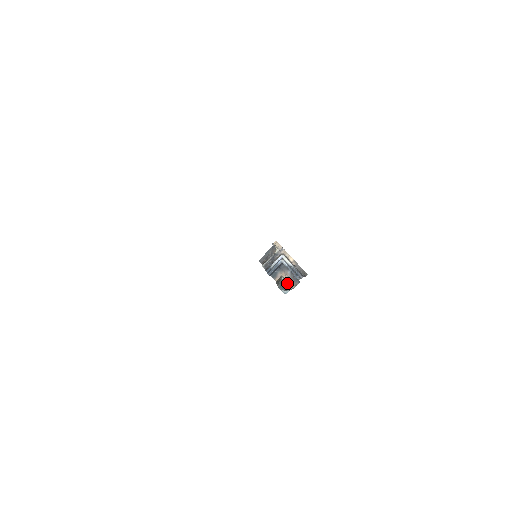
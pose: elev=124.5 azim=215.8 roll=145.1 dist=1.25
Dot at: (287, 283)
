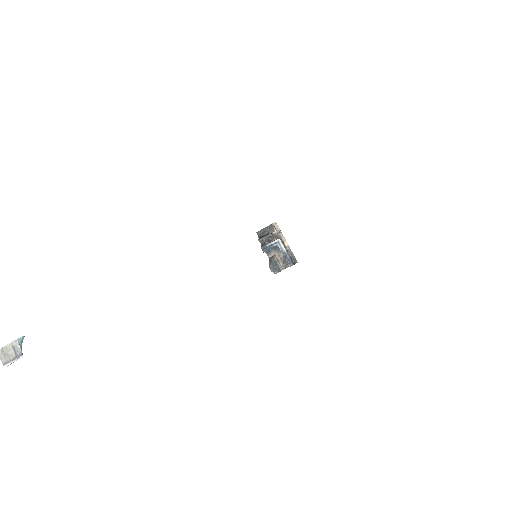
Dot at: (278, 264)
